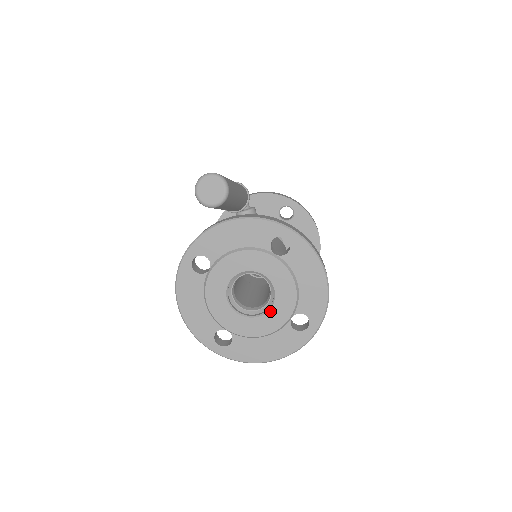
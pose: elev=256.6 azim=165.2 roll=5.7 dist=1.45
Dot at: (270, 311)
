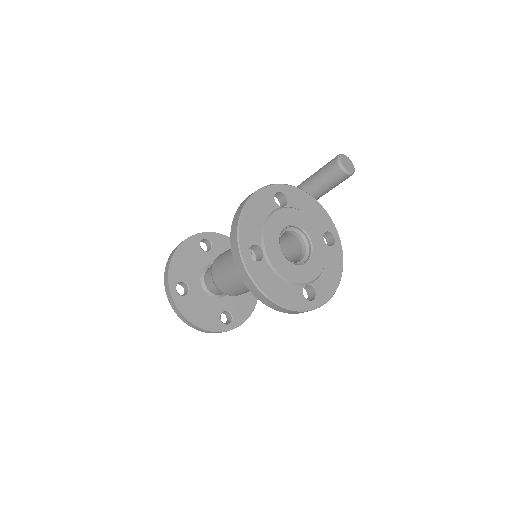
Dot at: (300, 266)
